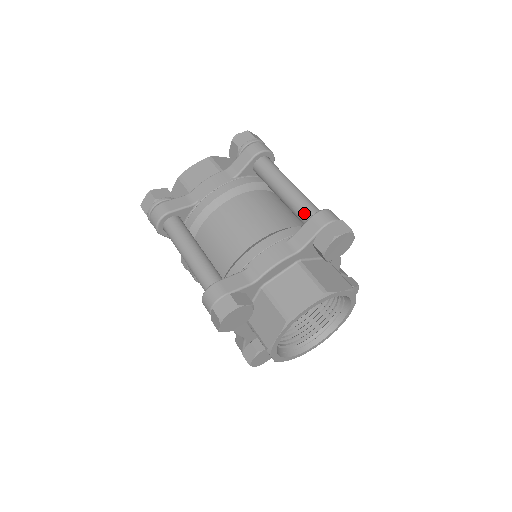
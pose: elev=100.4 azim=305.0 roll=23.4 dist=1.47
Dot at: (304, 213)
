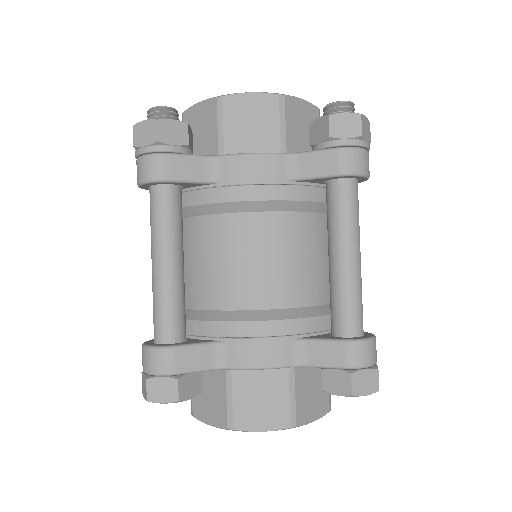
Dot at: (342, 318)
